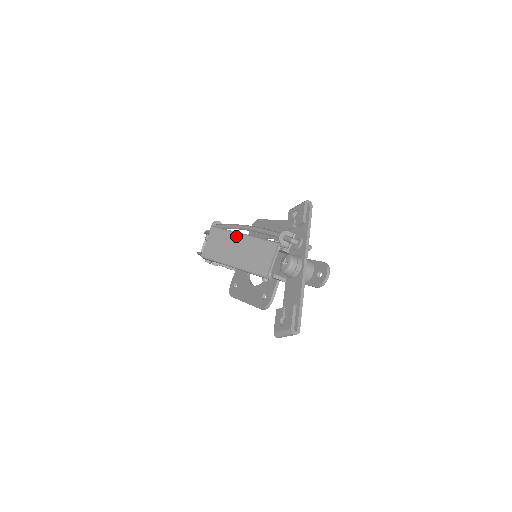
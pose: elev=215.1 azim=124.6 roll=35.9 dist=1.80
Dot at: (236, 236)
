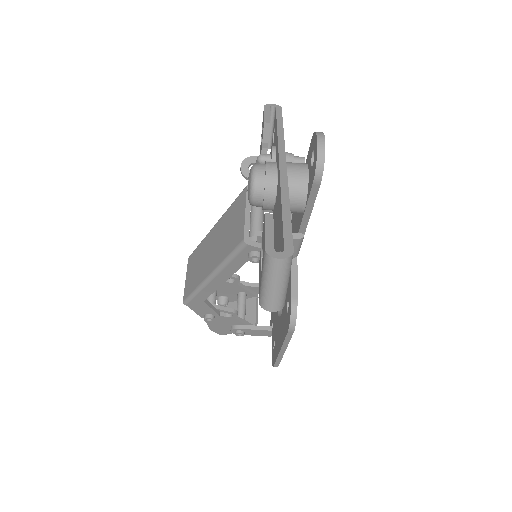
Dot at: (208, 236)
